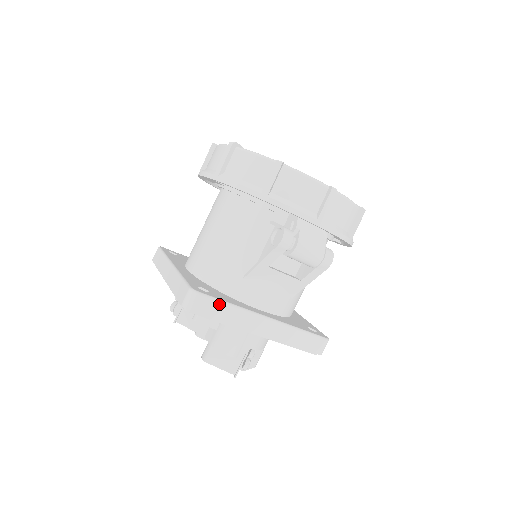
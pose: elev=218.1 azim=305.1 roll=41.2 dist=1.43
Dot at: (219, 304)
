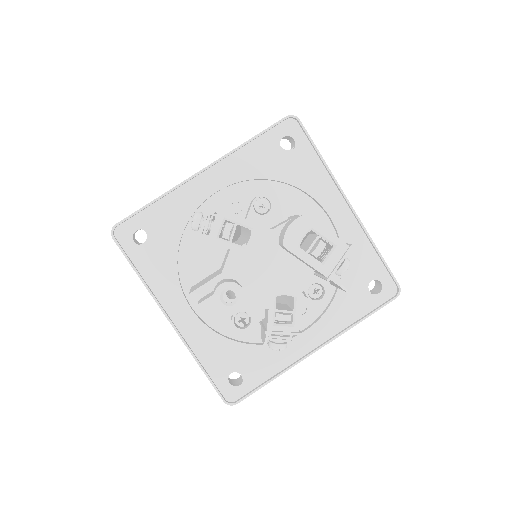
Dot at: occluded
